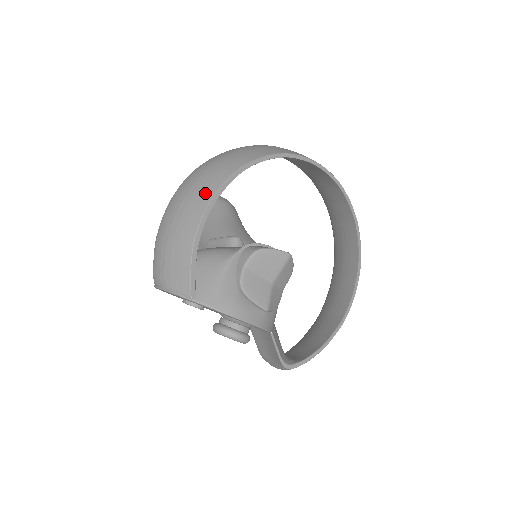
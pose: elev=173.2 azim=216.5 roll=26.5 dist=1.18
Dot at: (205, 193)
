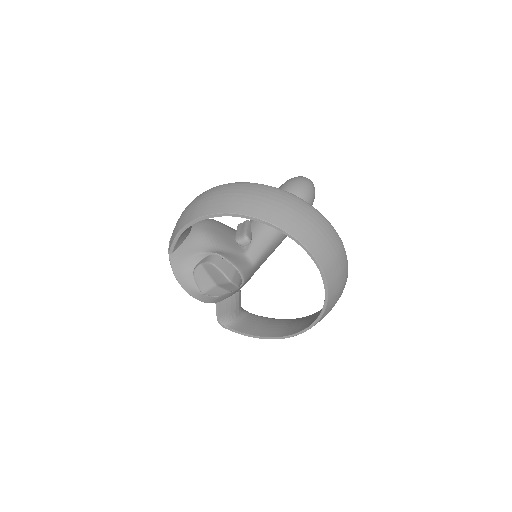
Dot at: (204, 210)
